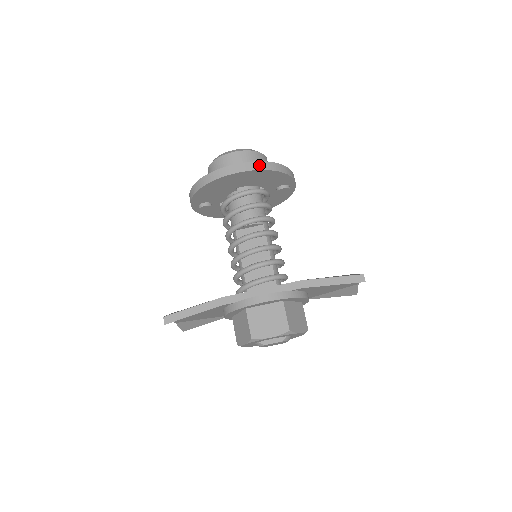
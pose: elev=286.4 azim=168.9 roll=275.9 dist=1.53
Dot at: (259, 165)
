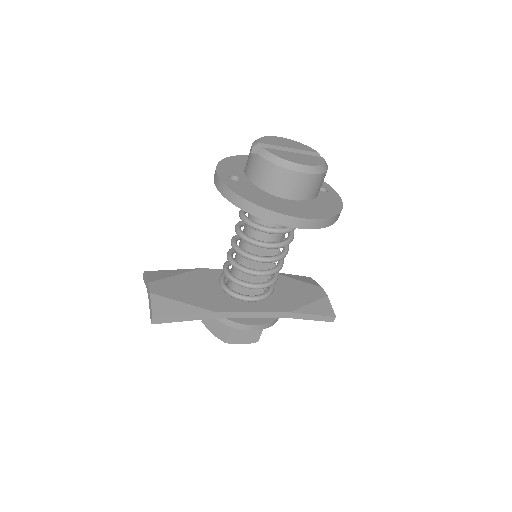
Dot at: (327, 222)
